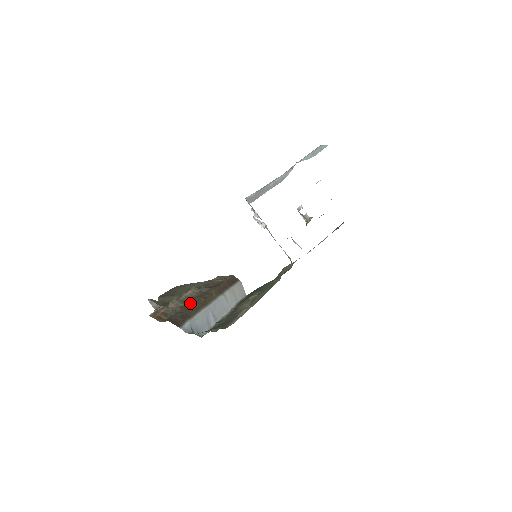
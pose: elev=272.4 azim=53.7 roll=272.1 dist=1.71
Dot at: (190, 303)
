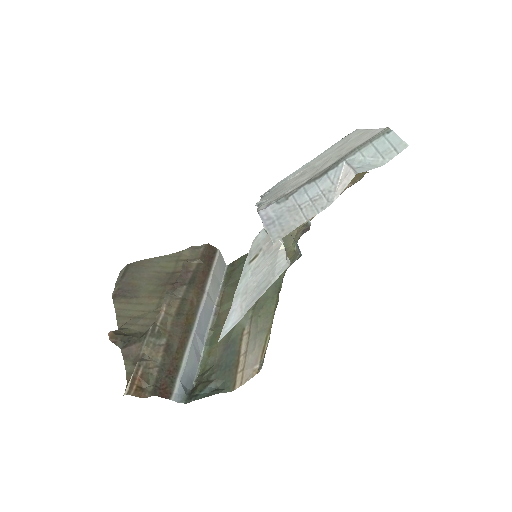
Dot at: (171, 336)
